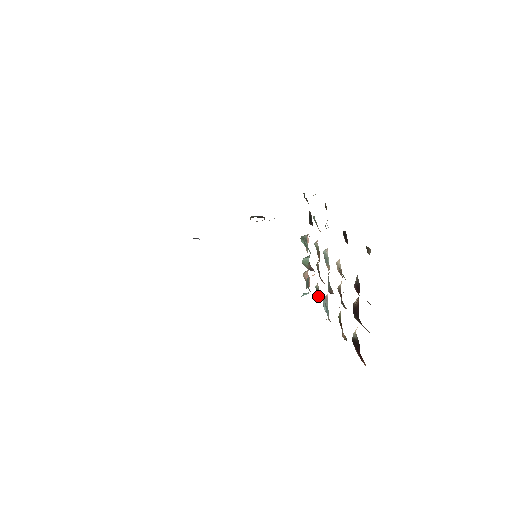
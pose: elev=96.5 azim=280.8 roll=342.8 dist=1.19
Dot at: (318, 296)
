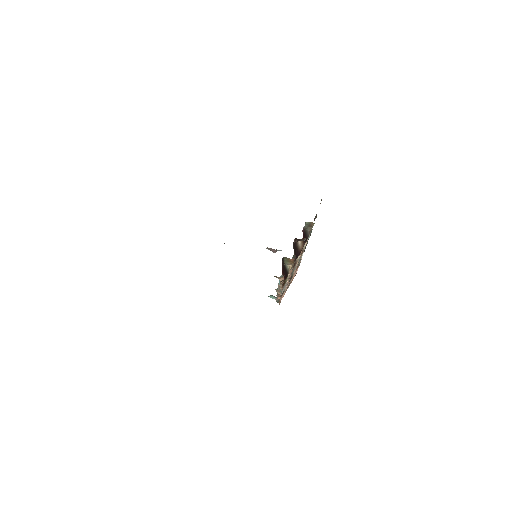
Dot at: occluded
